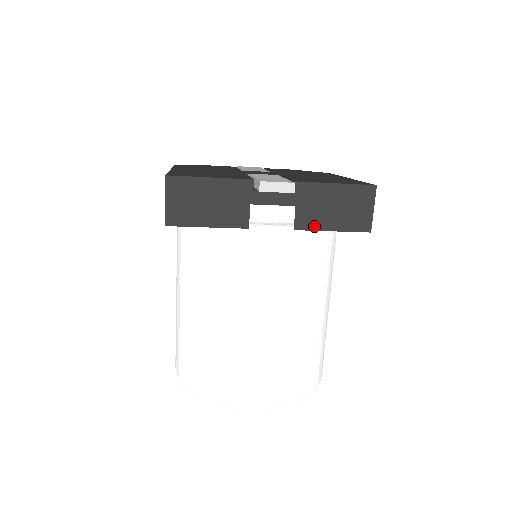
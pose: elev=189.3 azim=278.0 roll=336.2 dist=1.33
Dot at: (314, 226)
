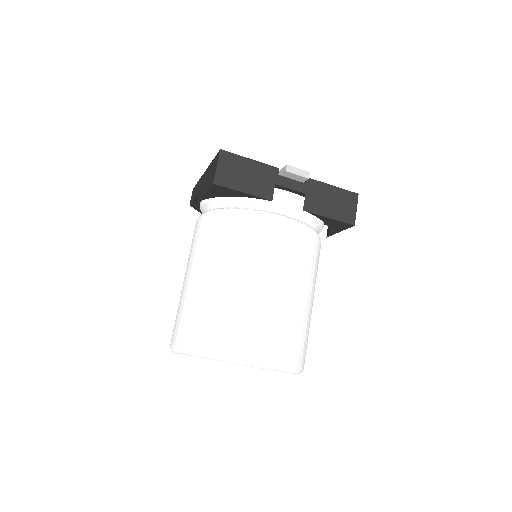
Dot at: (317, 211)
